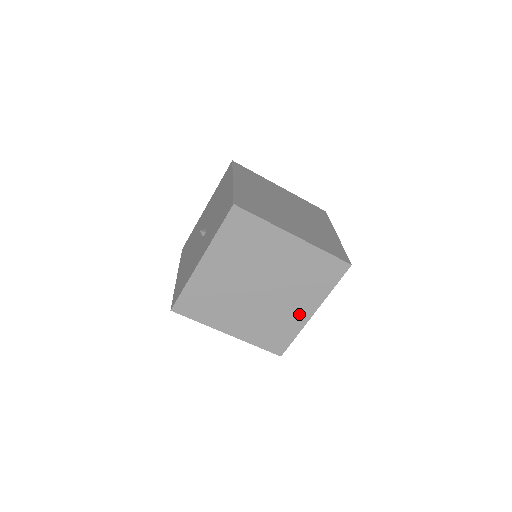
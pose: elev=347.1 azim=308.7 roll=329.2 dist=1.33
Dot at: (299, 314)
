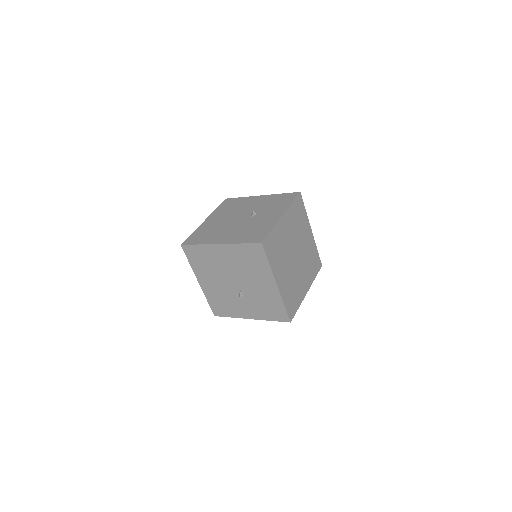
Dot at: (303, 289)
